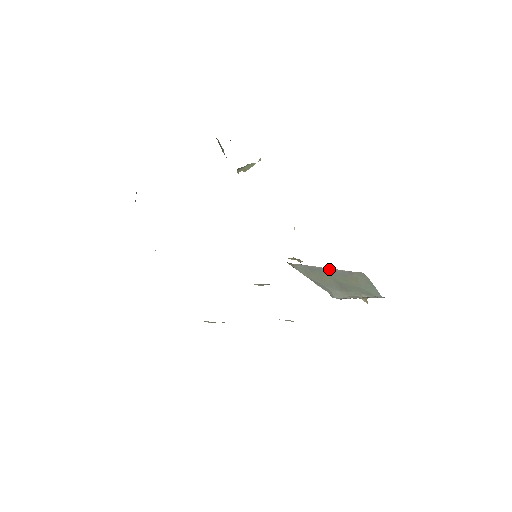
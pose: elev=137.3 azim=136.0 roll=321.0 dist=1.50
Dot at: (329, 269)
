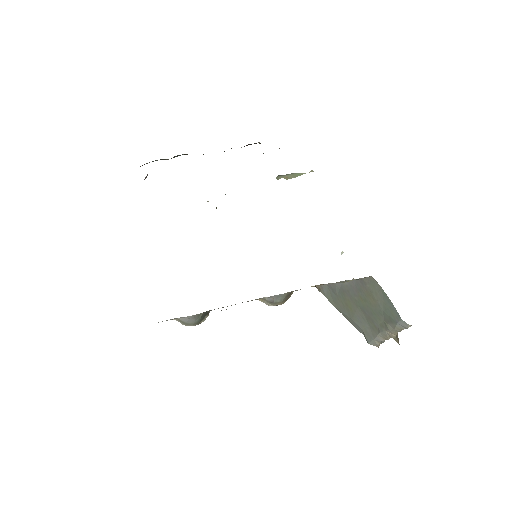
Dot at: (345, 283)
